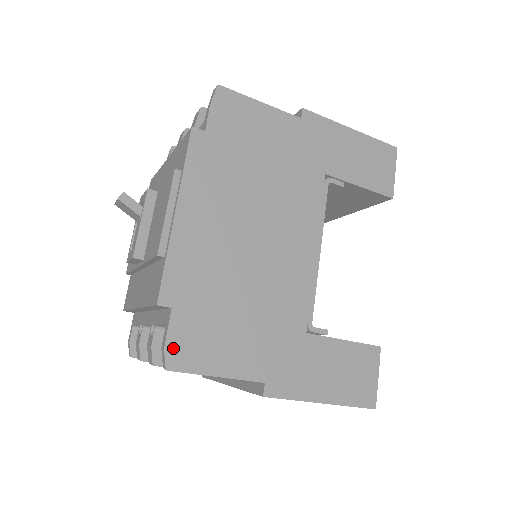
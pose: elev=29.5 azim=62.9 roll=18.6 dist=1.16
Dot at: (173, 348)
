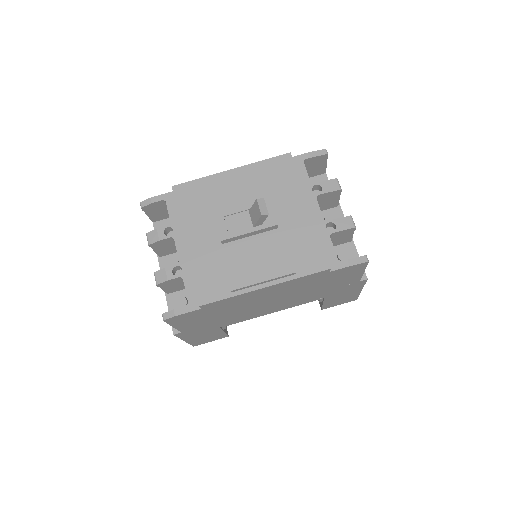
Dot at: (178, 317)
